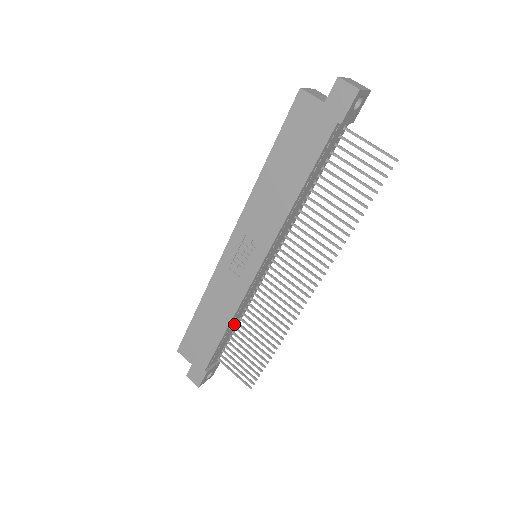
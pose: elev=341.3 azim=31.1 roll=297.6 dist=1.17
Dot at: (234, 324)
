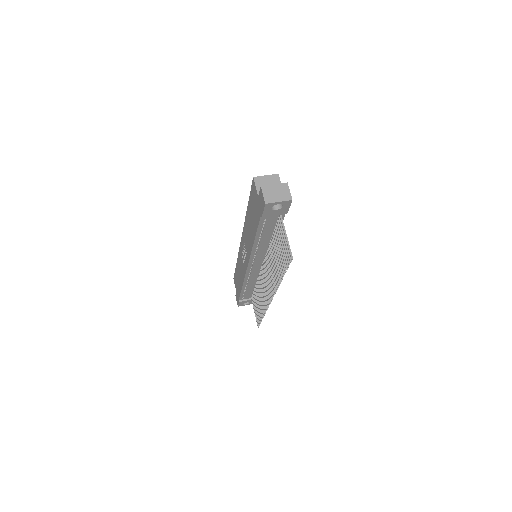
Dot at: (251, 285)
